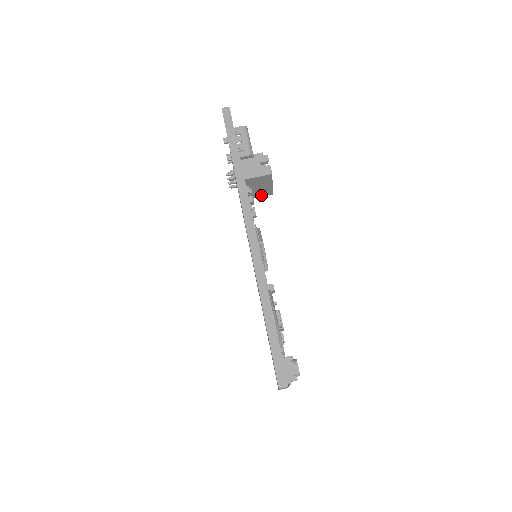
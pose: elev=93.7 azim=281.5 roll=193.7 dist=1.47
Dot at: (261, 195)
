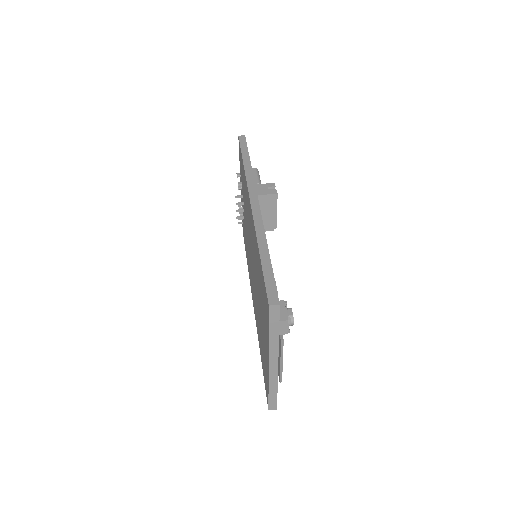
Dot at: (266, 227)
